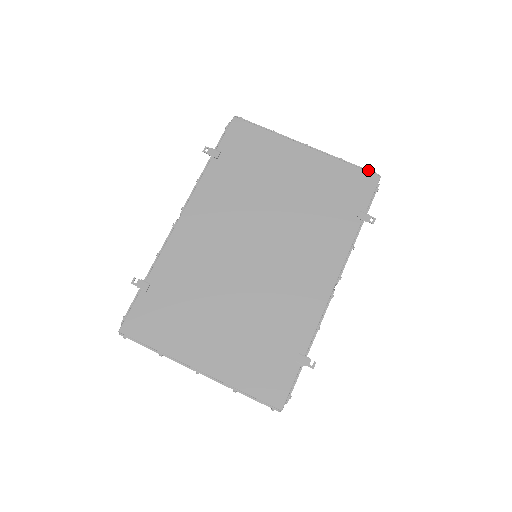
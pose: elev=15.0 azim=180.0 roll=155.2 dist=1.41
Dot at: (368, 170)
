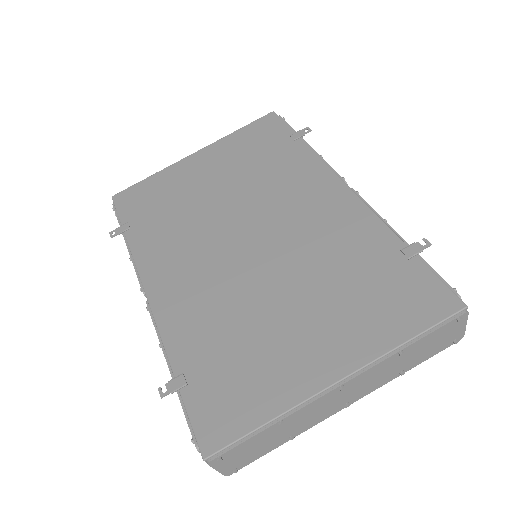
Dot at: (259, 118)
